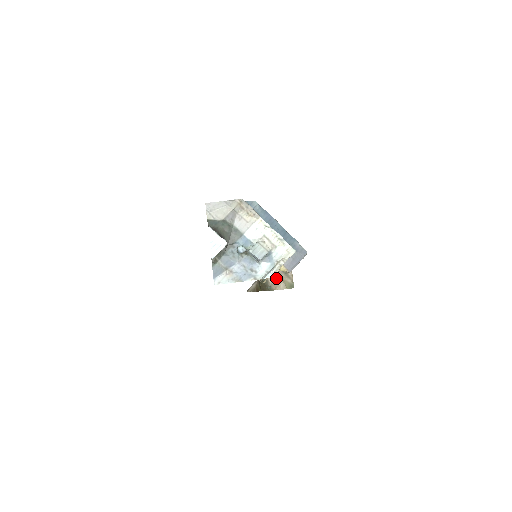
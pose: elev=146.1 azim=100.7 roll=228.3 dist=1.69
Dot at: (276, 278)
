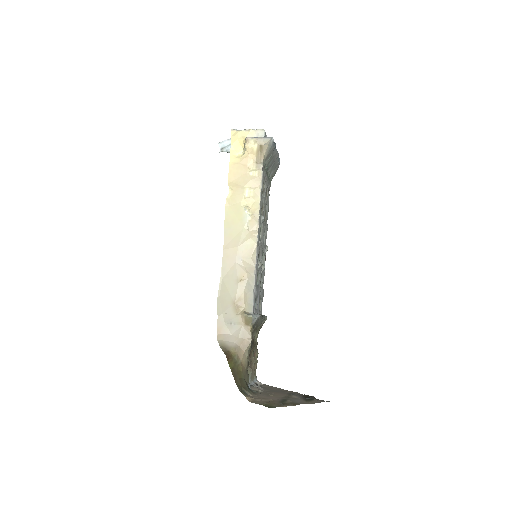
Dot at: (265, 398)
